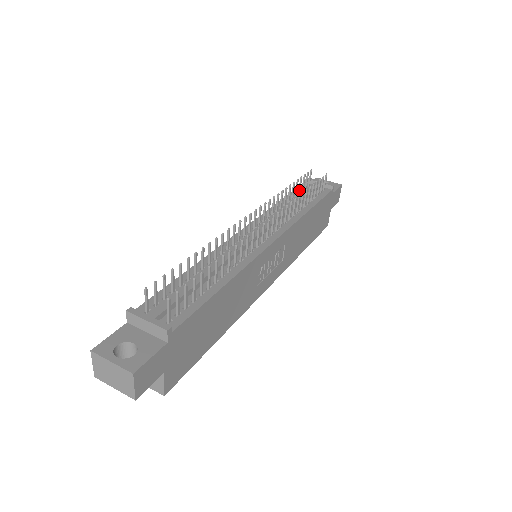
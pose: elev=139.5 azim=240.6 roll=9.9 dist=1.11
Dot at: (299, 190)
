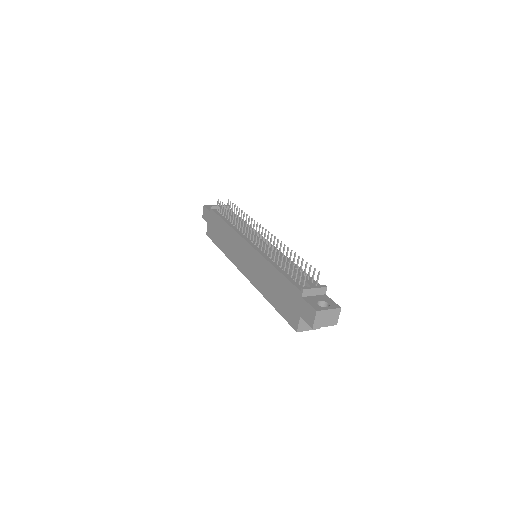
Dot at: occluded
